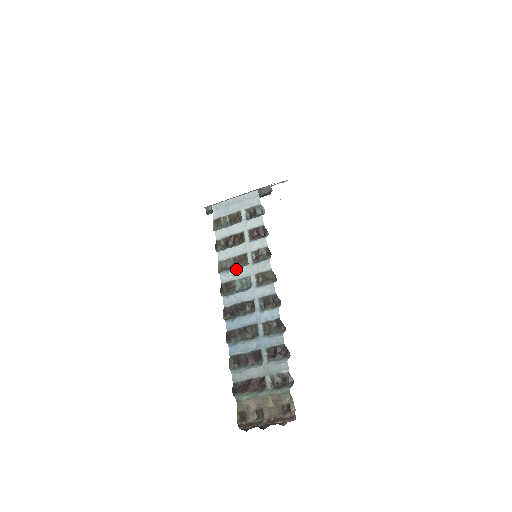
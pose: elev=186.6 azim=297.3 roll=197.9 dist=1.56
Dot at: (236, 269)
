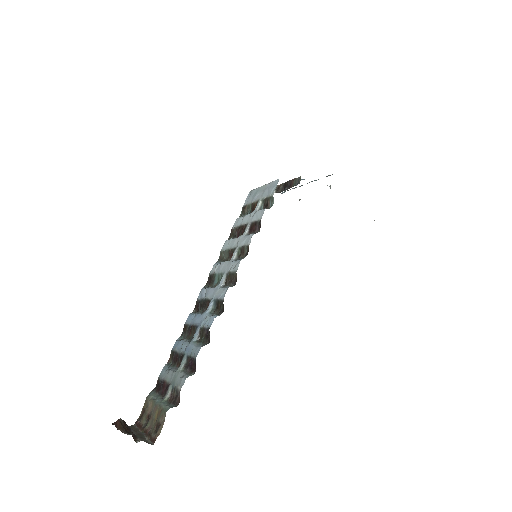
Dot at: (222, 262)
